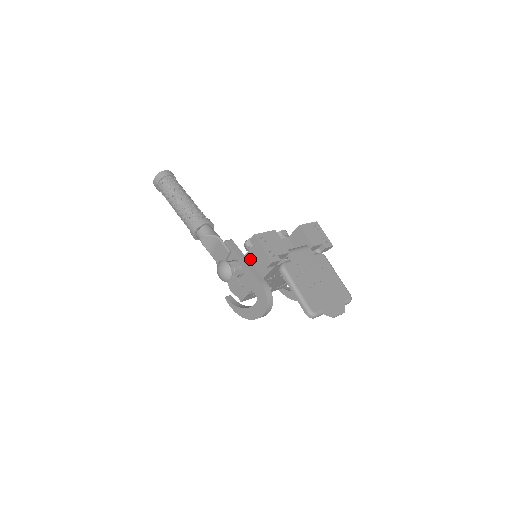
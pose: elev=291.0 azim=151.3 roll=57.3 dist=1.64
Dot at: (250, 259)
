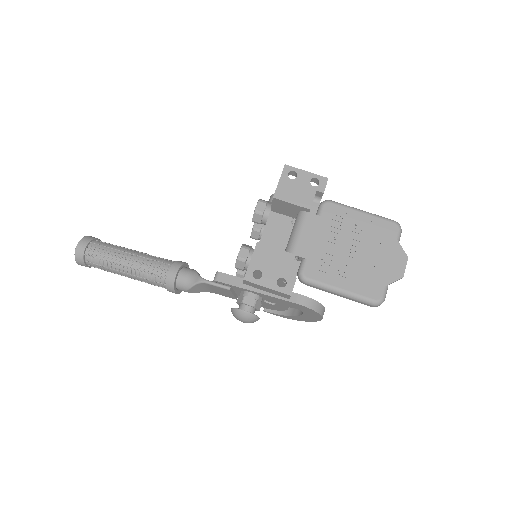
Dot at: occluded
